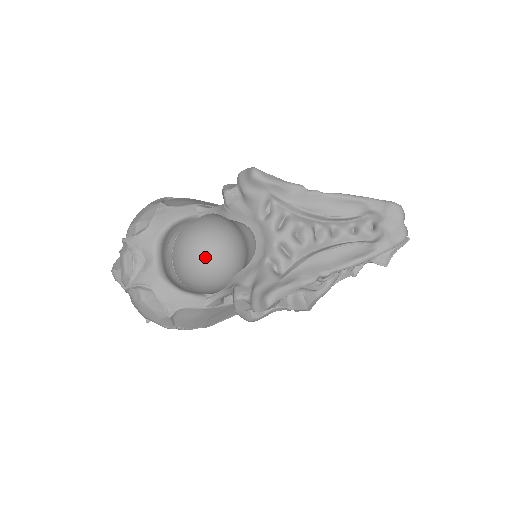
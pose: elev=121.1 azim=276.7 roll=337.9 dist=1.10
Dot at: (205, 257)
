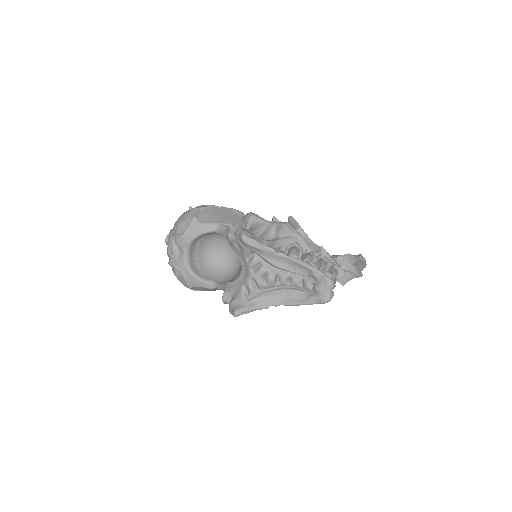
Dot at: (222, 250)
